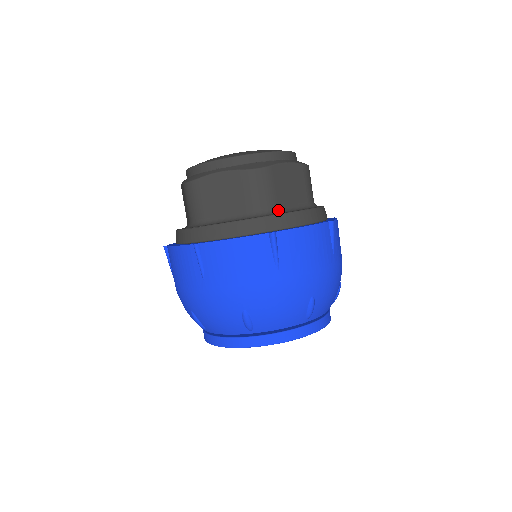
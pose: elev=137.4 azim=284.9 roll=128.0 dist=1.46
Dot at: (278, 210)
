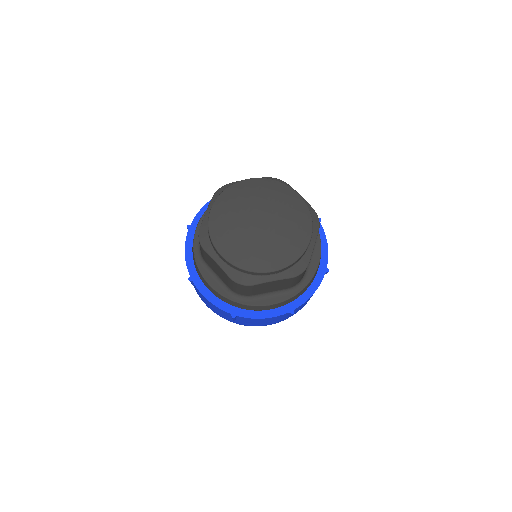
Dot at: (252, 297)
